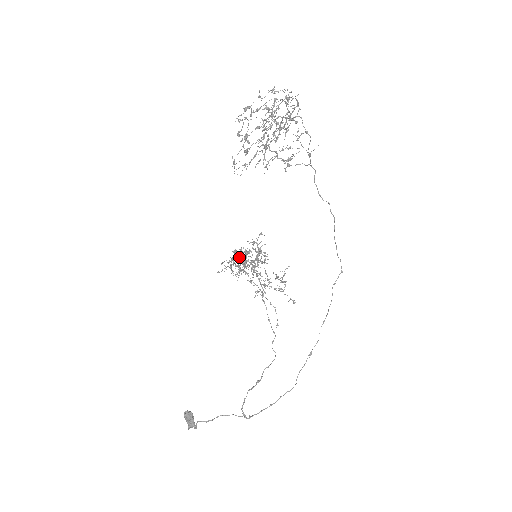
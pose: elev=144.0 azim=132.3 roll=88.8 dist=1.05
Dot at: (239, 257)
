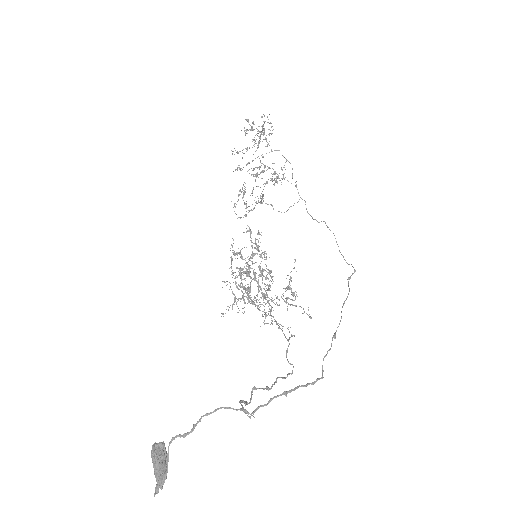
Dot at: (240, 268)
